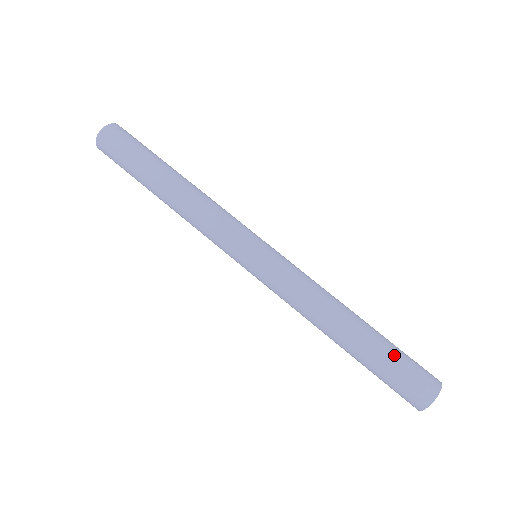
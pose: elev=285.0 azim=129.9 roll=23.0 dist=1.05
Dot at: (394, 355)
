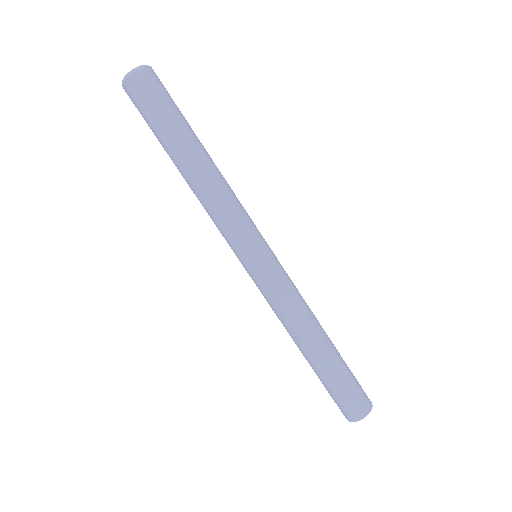
Dot at: (349, 371)
